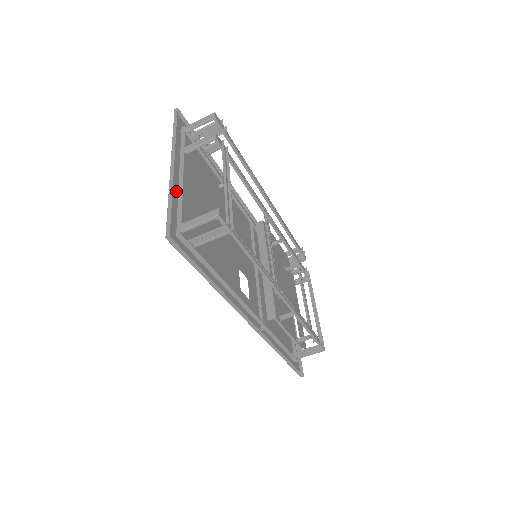
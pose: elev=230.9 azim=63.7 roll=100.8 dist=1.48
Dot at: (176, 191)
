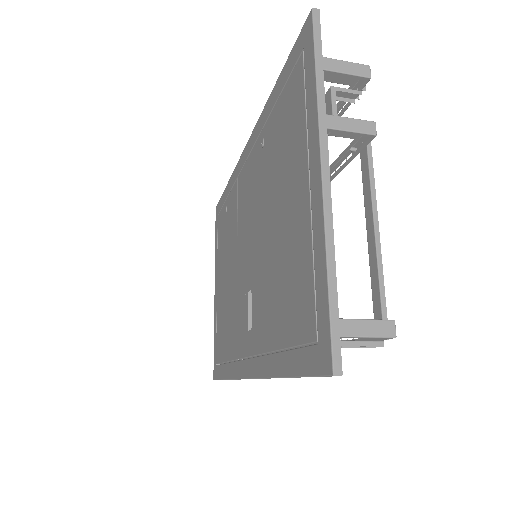
Dot at: (315, 230)
